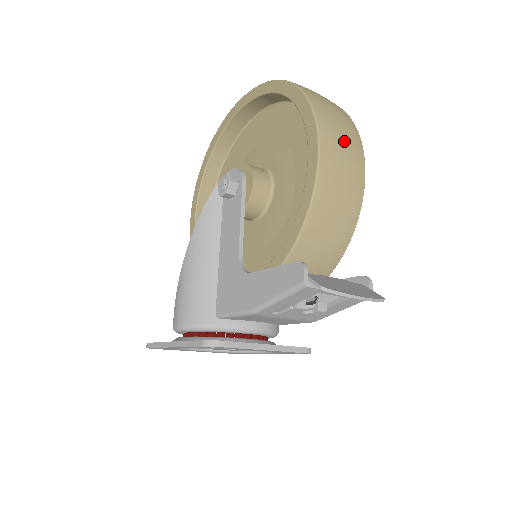
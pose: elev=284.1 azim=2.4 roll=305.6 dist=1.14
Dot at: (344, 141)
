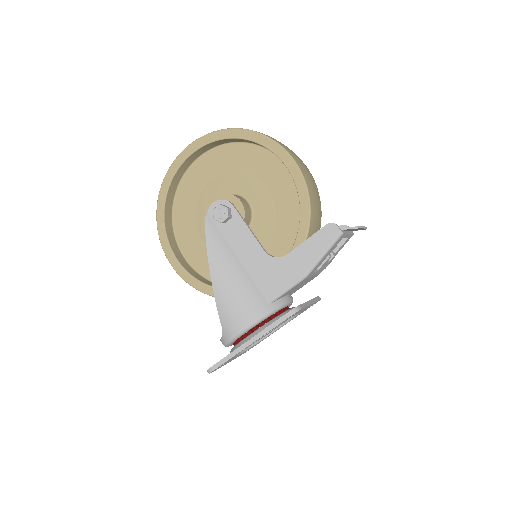
Dot at: (292, 151)
